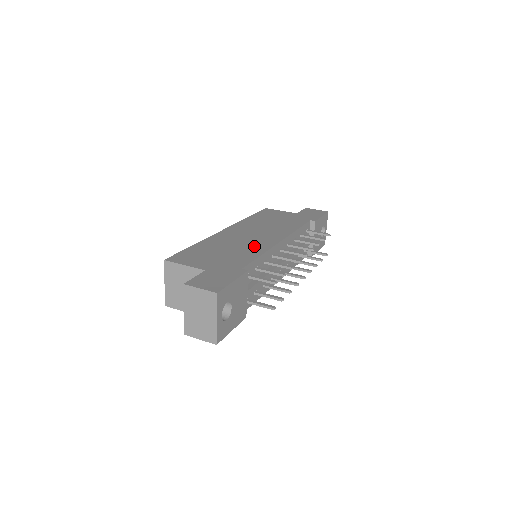
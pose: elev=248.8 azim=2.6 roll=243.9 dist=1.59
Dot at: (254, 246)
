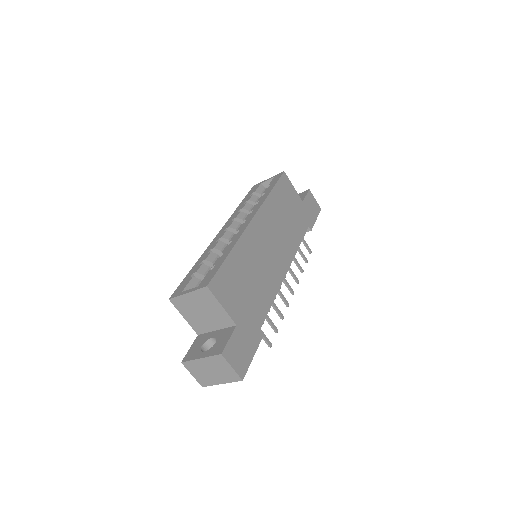
Dot at: (271, 277)
